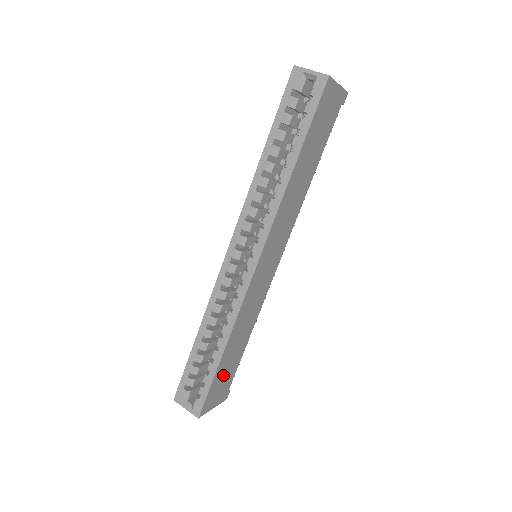
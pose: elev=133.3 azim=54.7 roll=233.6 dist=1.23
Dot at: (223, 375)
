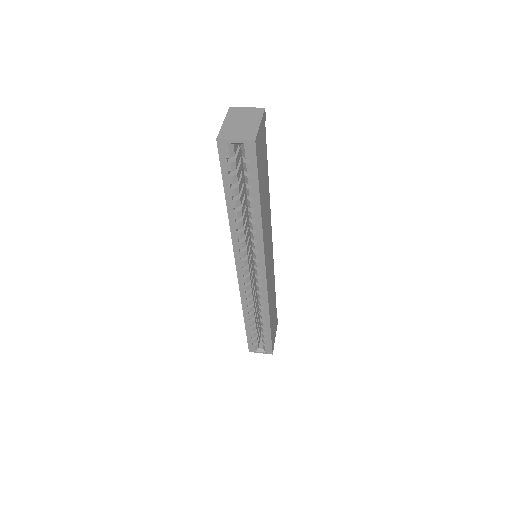
Dot at: (273, 324)
